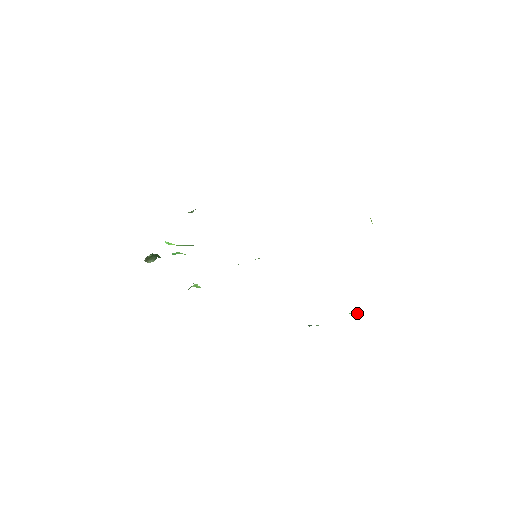
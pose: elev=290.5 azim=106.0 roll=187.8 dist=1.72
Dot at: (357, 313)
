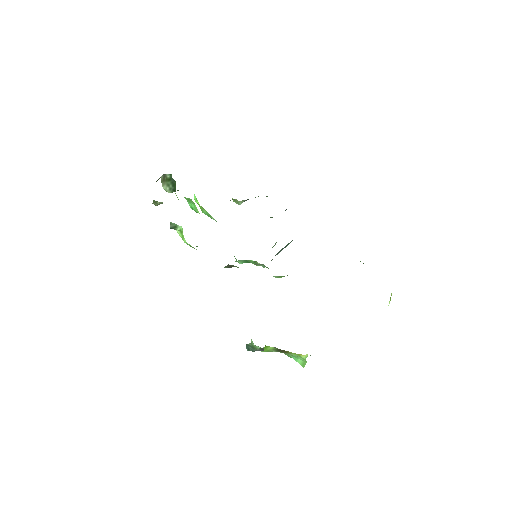
Dot at: (302, 365)
